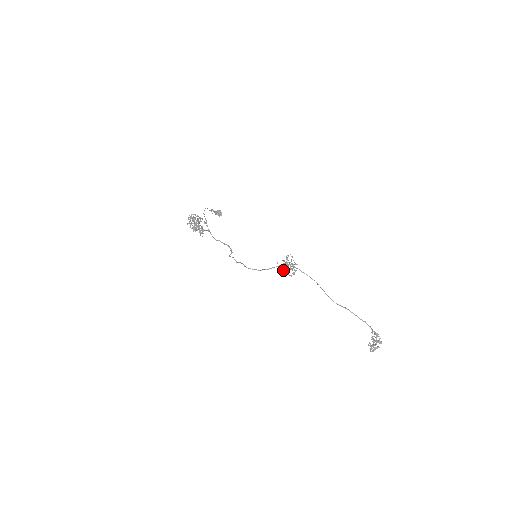
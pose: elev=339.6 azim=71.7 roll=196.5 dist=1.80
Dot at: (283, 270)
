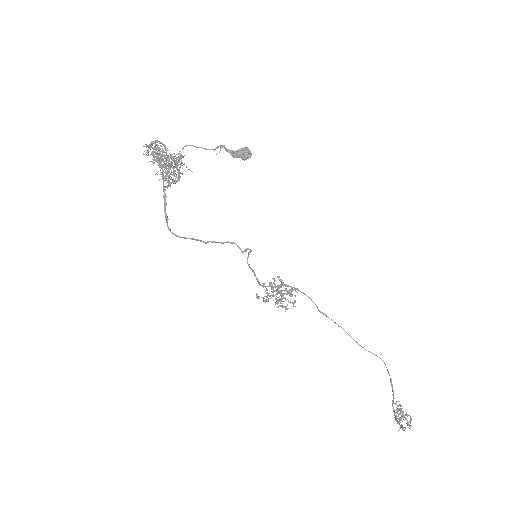
Dot at: (269, 298)
